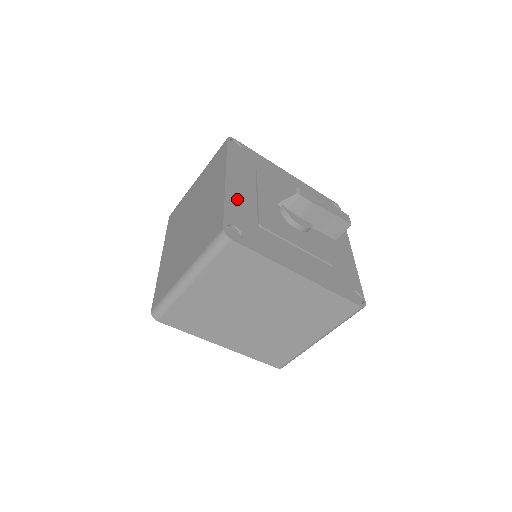
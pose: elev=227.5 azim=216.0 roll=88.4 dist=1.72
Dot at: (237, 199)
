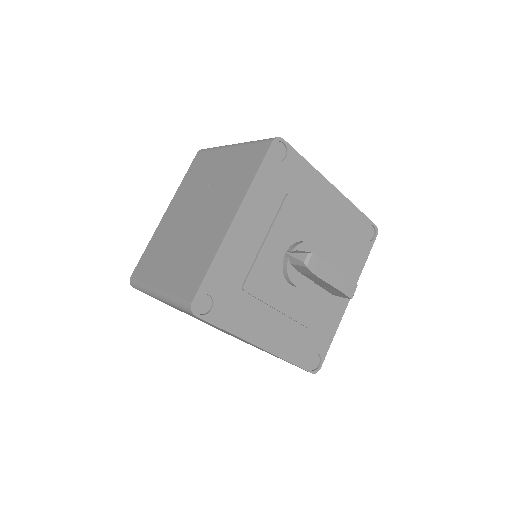
Dot at: (233, 252)
